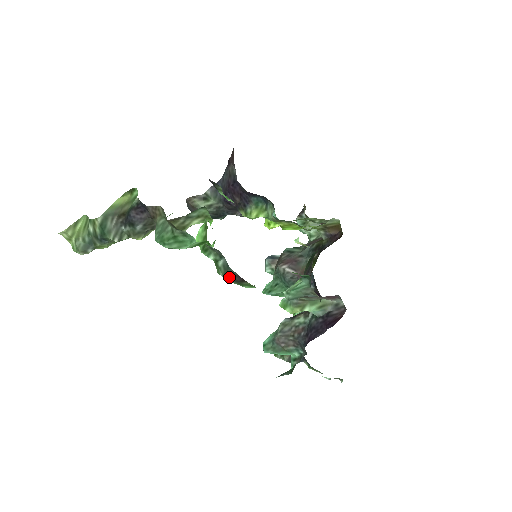
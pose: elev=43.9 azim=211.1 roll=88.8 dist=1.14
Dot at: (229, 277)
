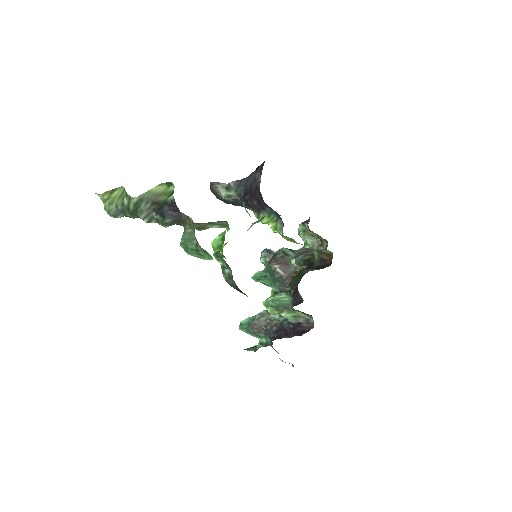
Dot at: (230, 284)
